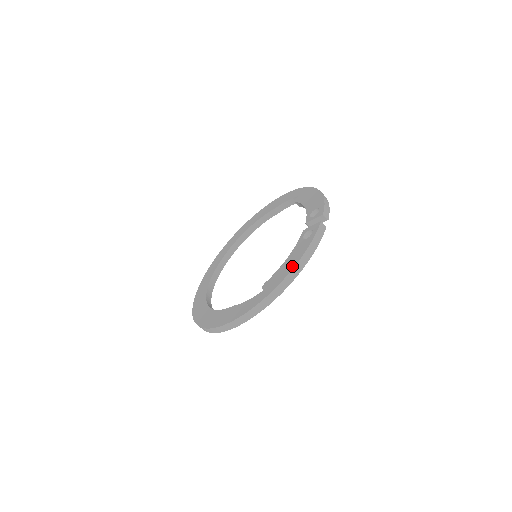
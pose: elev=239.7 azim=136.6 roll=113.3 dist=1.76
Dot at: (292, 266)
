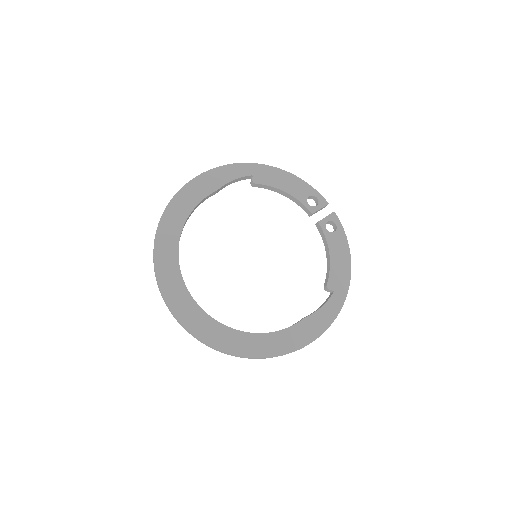
Dot at: (348, 261)
